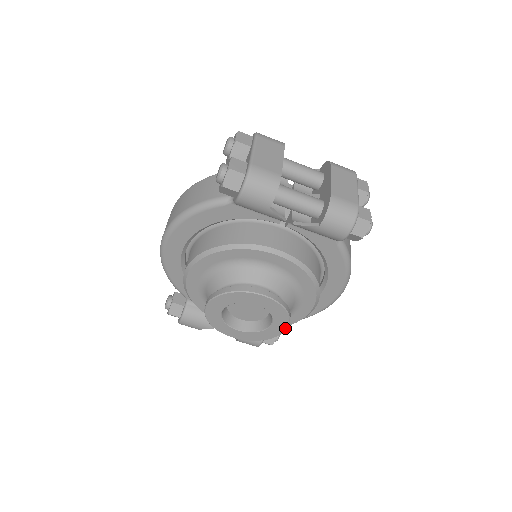
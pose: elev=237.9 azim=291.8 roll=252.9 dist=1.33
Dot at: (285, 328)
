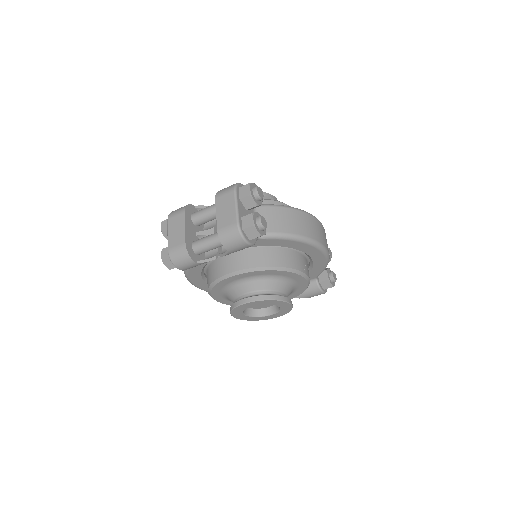
Dot at: (287, 303)
